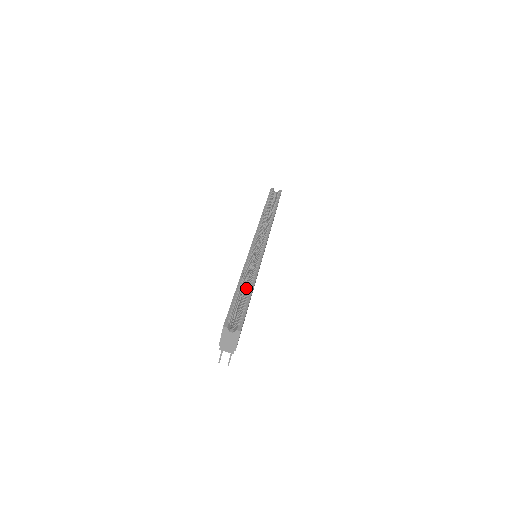
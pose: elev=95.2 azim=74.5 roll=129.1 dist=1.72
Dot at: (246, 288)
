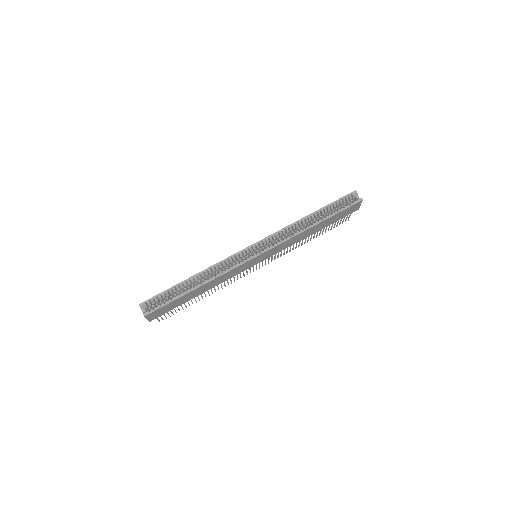
Dot at: (200, 283)
